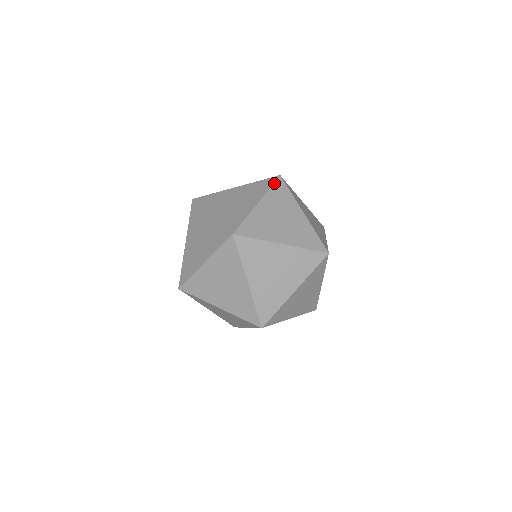
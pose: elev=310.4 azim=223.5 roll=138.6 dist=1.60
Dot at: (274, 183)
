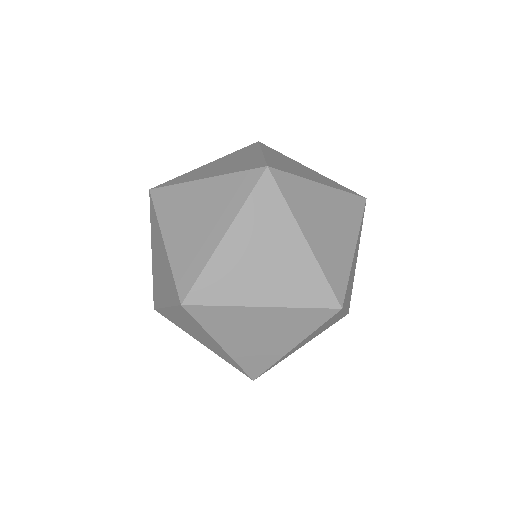
Dot at: (255, 187)
